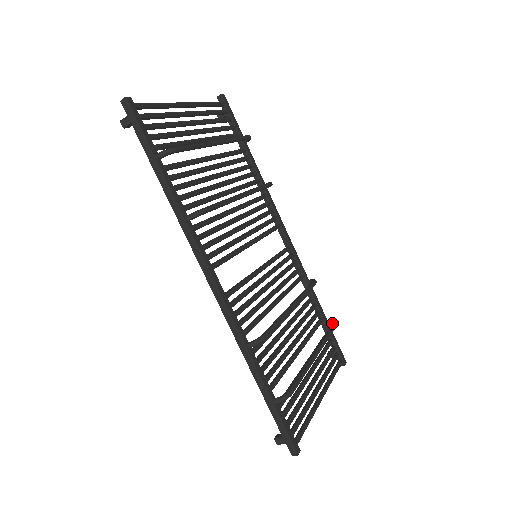
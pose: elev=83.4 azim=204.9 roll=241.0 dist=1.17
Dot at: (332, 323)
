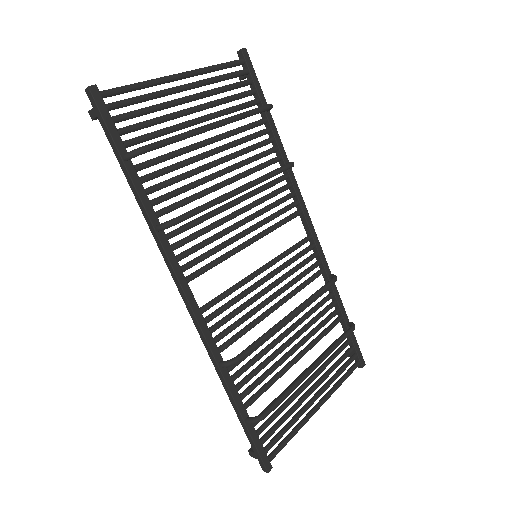
Dot at: (351, 325)
